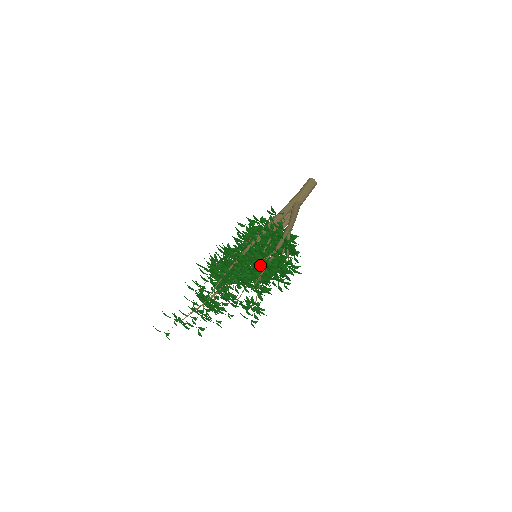
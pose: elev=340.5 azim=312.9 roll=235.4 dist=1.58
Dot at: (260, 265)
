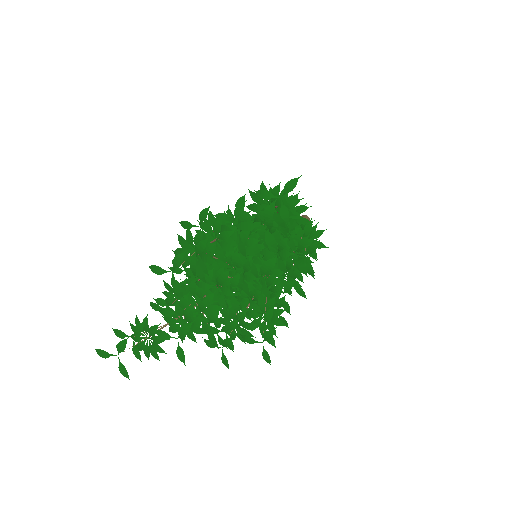
Dot at: occluded
